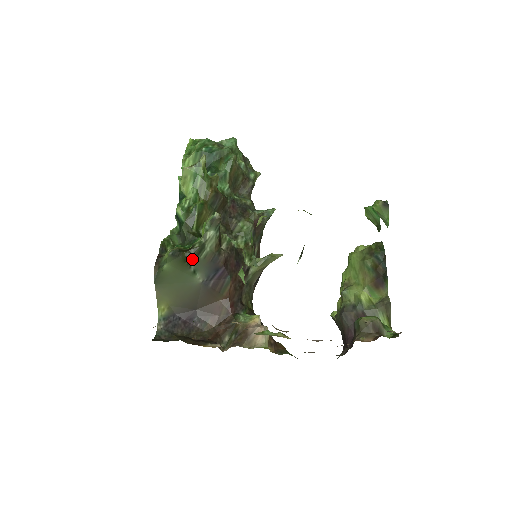
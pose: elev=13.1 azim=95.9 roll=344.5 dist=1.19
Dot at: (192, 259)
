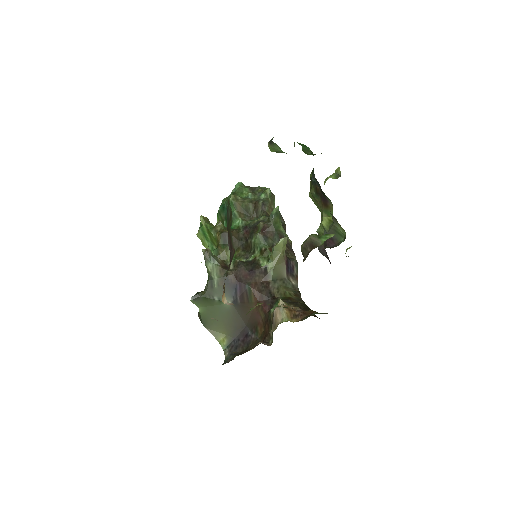
Dot at: (211, 293)
